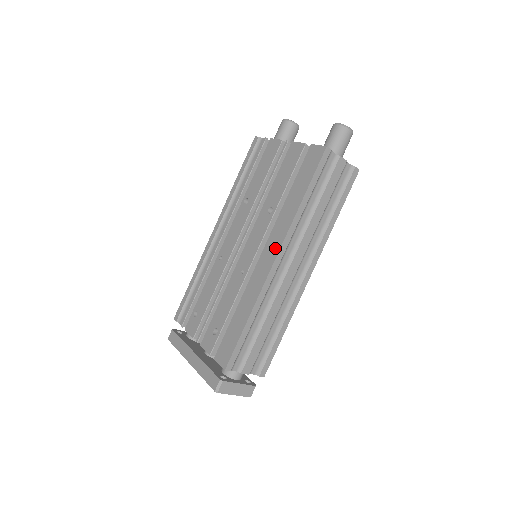
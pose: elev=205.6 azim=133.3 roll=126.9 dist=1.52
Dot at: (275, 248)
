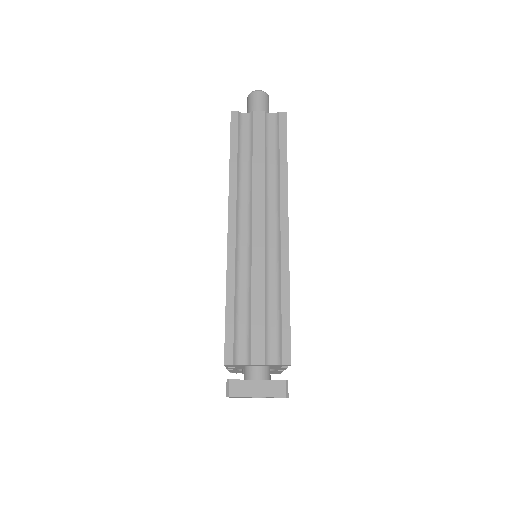
Dot at: occluded
